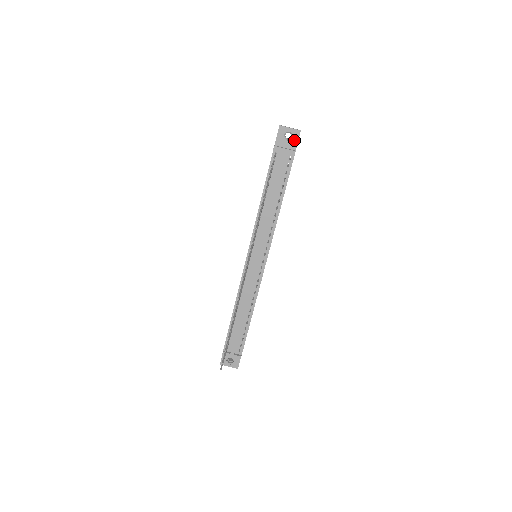
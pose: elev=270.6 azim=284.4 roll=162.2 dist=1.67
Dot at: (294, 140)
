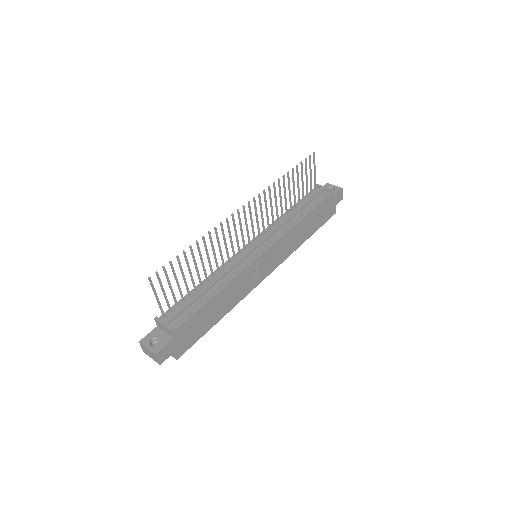
Dot at: (335, 192)
